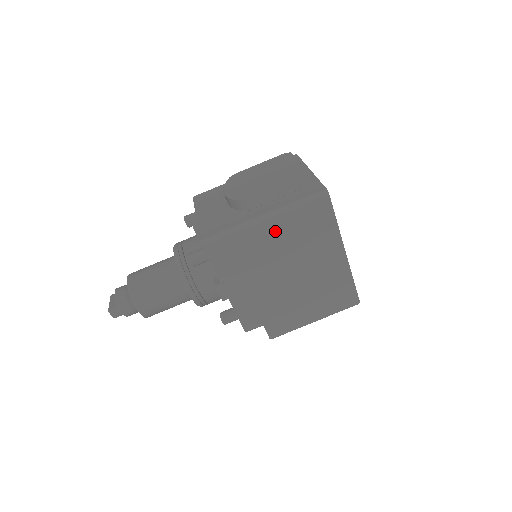
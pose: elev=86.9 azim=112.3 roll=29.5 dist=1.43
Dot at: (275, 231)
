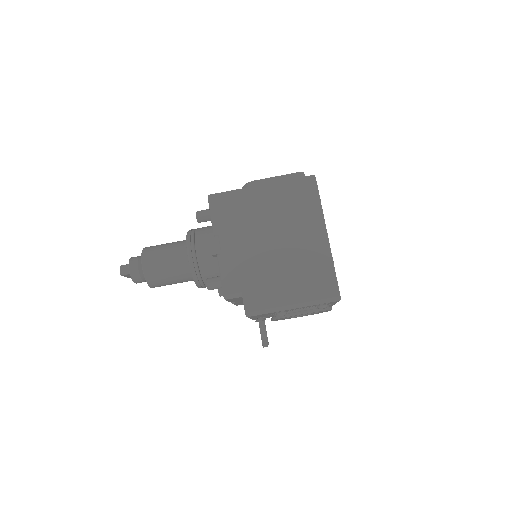
Dot at: (268, 198)
